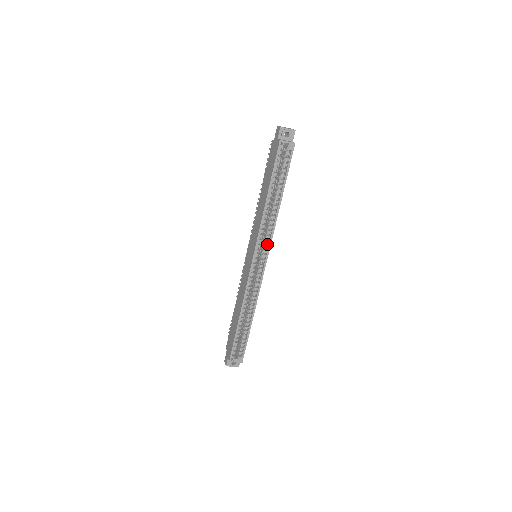
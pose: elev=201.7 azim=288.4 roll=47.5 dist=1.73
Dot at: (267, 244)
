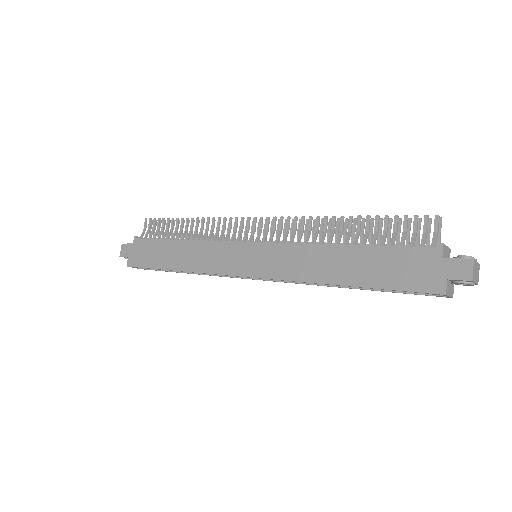
Dot at: occluded
